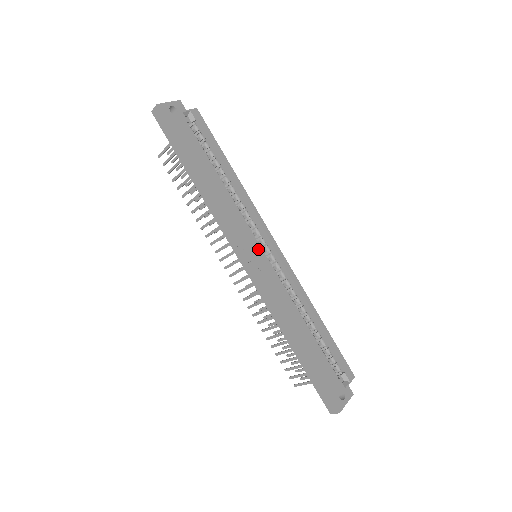
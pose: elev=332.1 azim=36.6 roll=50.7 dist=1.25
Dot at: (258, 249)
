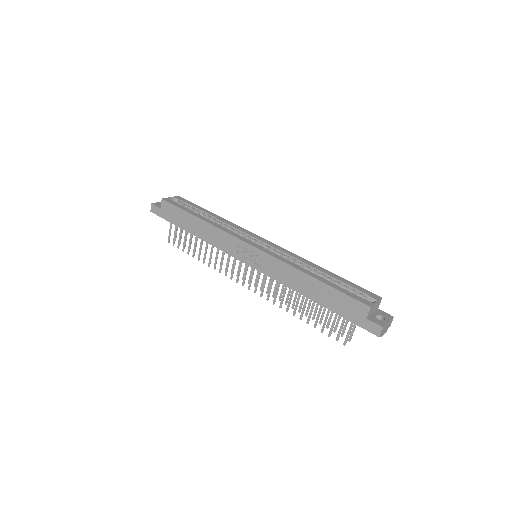
Dot at: (250, 243)
